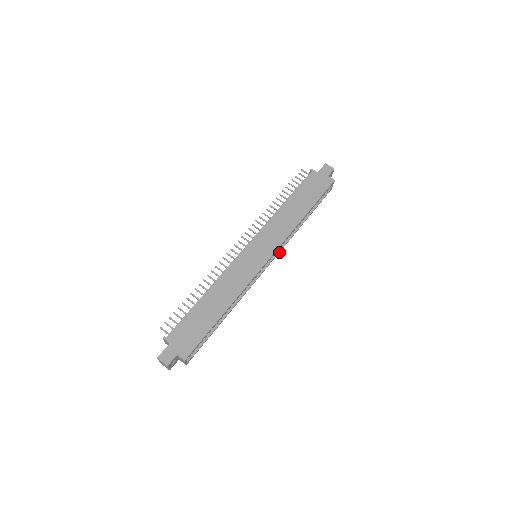
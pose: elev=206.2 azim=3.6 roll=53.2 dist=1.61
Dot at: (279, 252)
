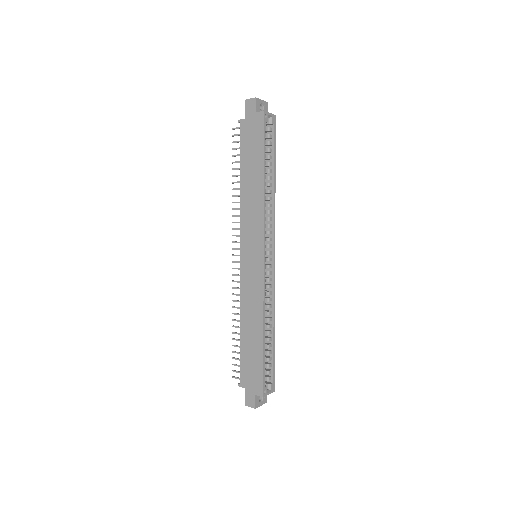
Dot at: occluded
